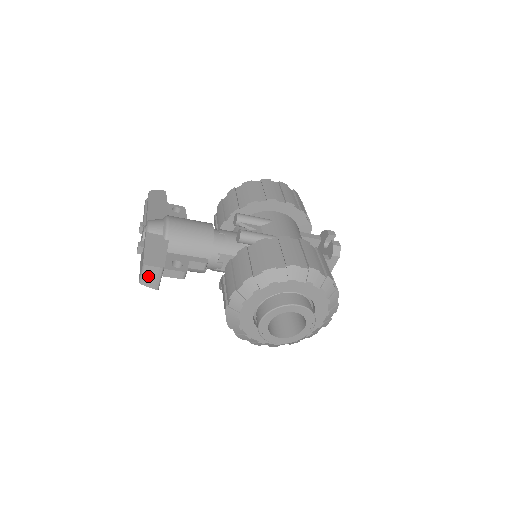
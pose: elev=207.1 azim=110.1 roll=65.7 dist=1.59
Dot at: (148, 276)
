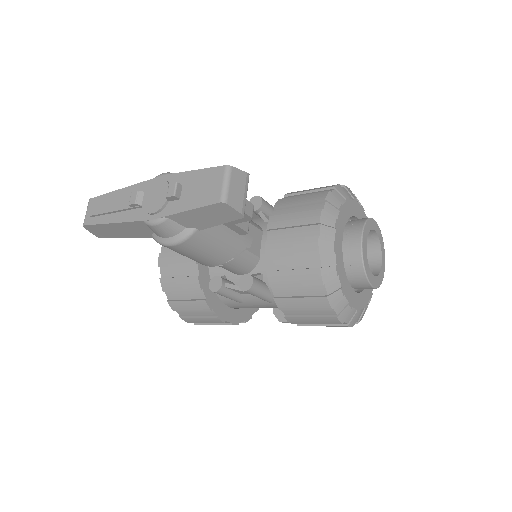
Dot at: (234, 187)
